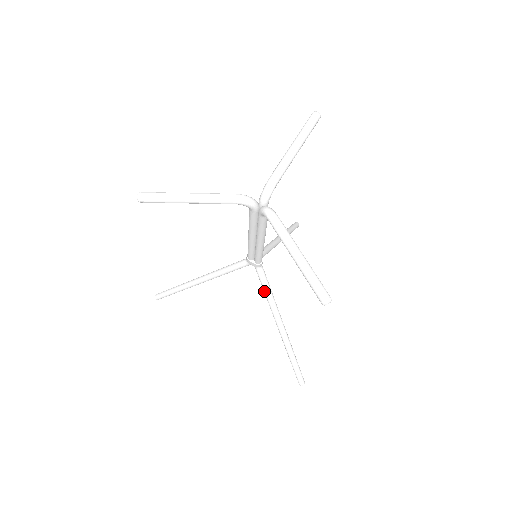
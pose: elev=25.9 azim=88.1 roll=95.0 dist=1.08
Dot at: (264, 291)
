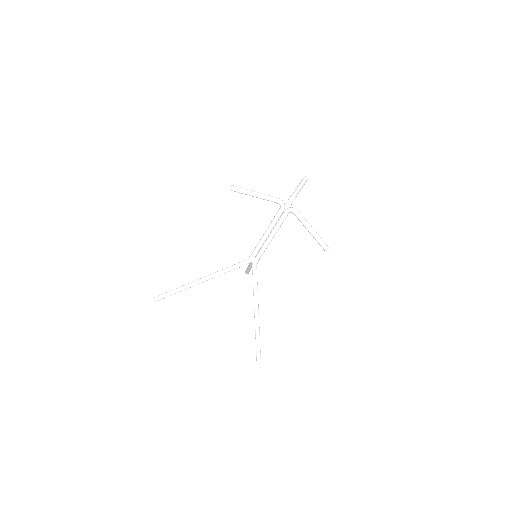
Dot at: (254, 283)
